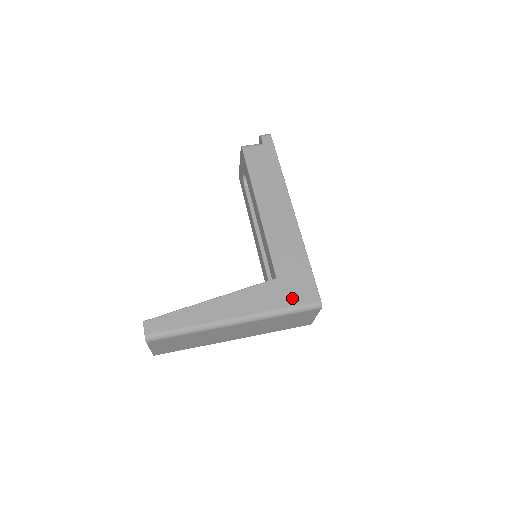
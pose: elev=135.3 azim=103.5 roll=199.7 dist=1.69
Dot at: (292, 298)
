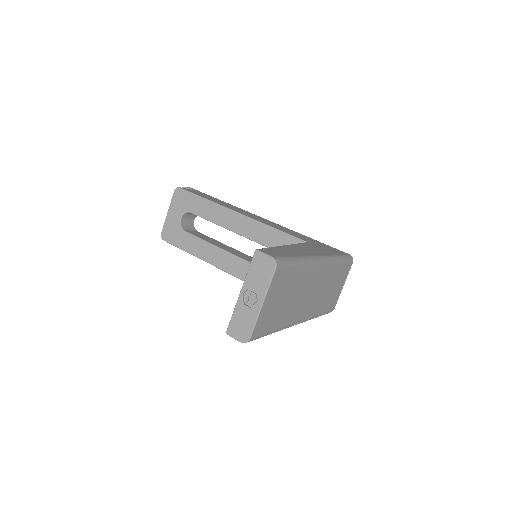
Dot at: (333, 251)
